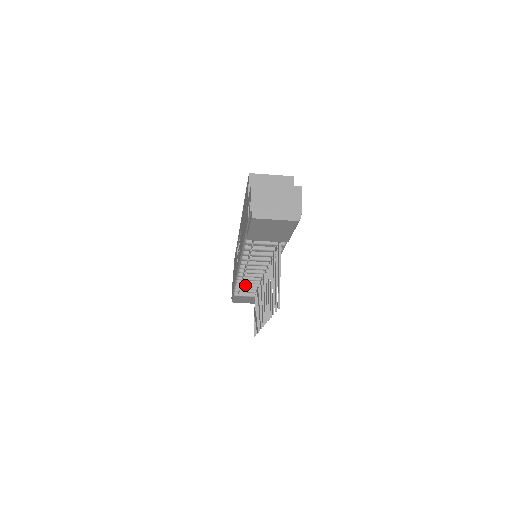
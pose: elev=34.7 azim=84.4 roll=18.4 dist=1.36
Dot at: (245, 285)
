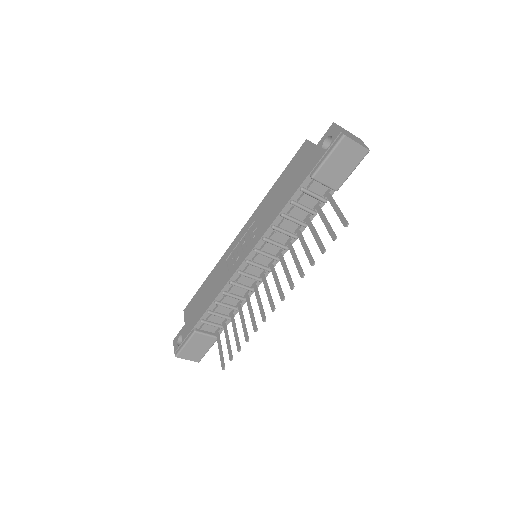
Dot at: (224, 304)
